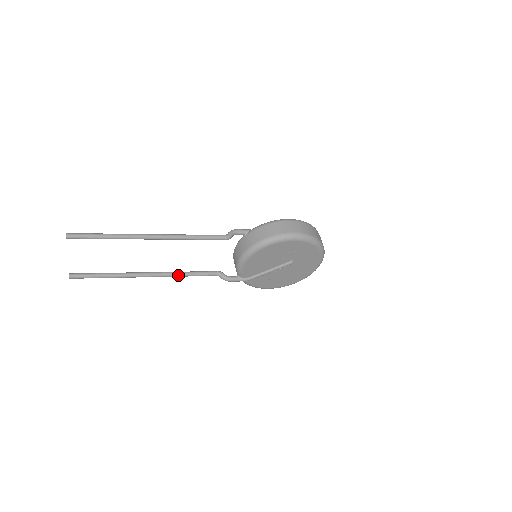
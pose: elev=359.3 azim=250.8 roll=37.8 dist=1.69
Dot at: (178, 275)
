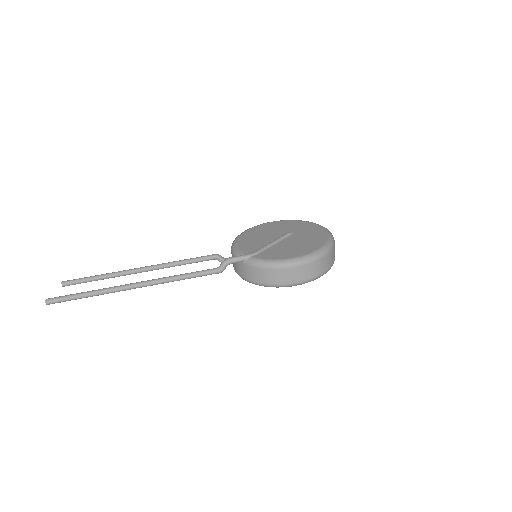
Dot at: occluded
